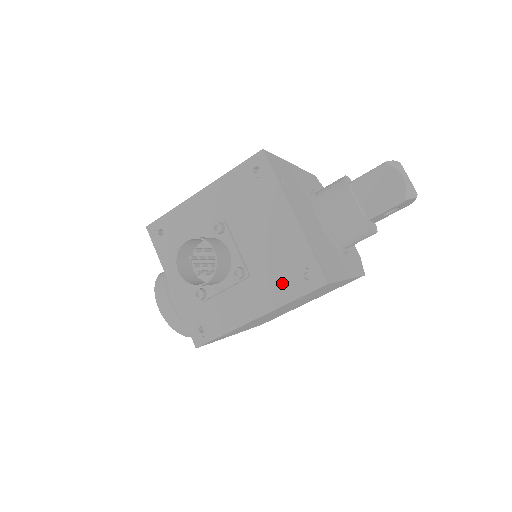
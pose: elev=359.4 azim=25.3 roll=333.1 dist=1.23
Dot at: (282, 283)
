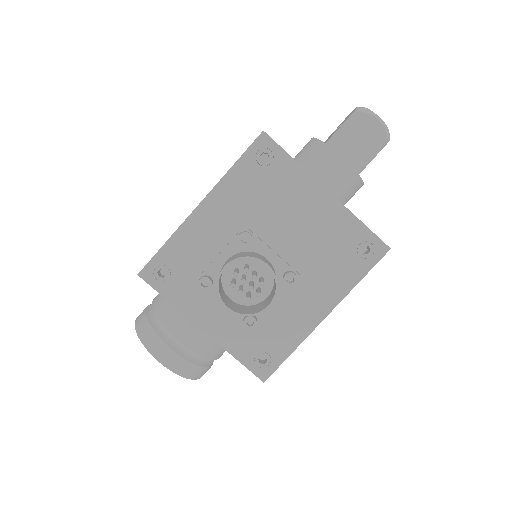
Dot at: (341, 268)
